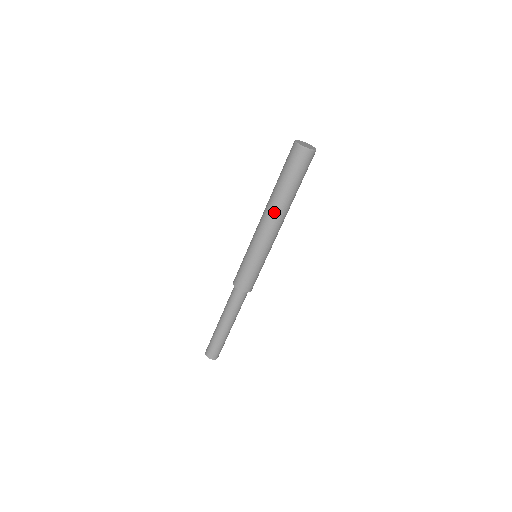
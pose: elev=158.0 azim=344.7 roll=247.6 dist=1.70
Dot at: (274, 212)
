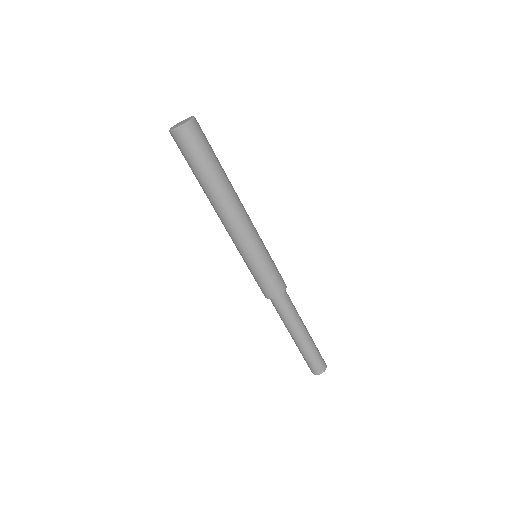
Dot at: (231, 202)
